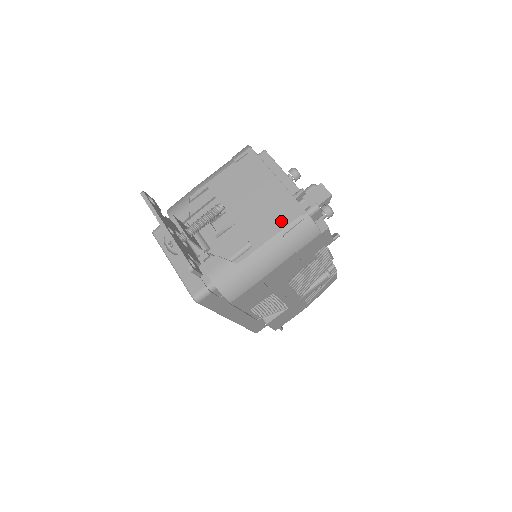
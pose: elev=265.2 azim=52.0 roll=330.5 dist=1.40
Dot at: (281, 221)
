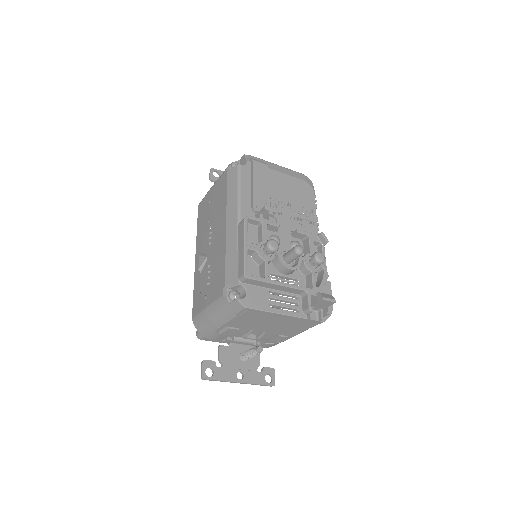
Dot at: (304, 327)
